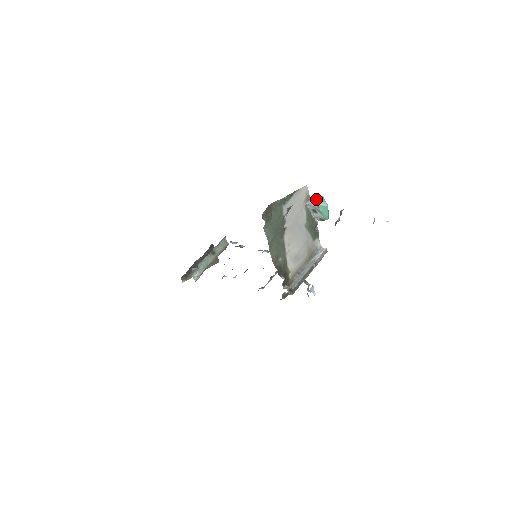
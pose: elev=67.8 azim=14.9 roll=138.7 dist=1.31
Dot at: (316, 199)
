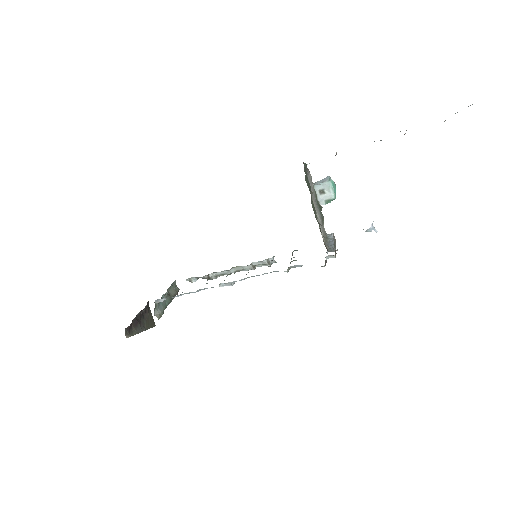
Dot at: (322, 180)
